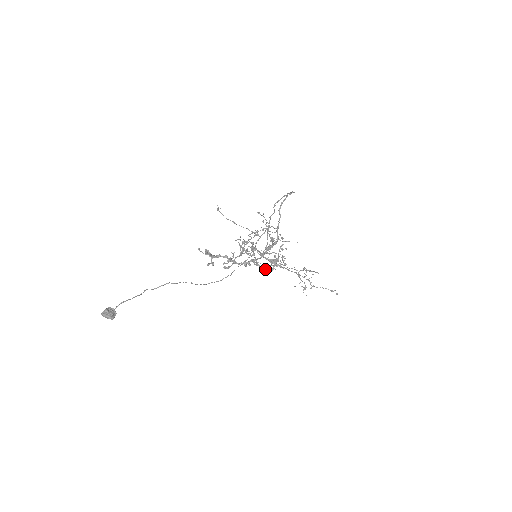
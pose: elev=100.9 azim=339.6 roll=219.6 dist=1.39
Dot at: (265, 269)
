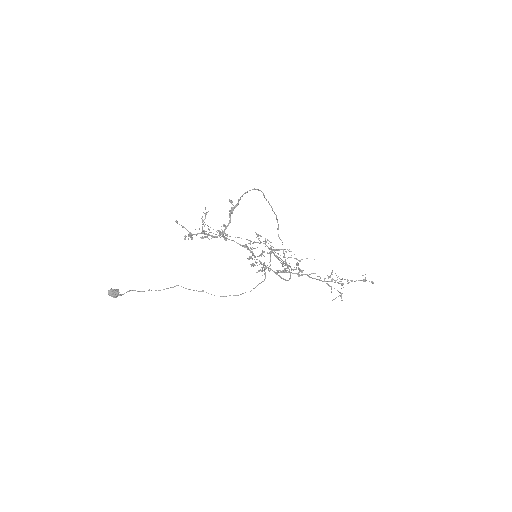
Dot at: occluded
